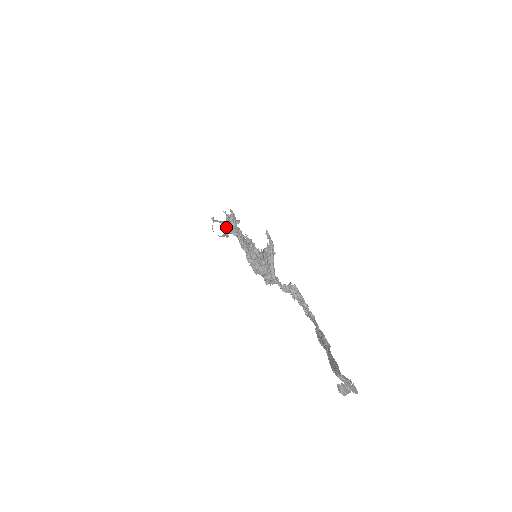
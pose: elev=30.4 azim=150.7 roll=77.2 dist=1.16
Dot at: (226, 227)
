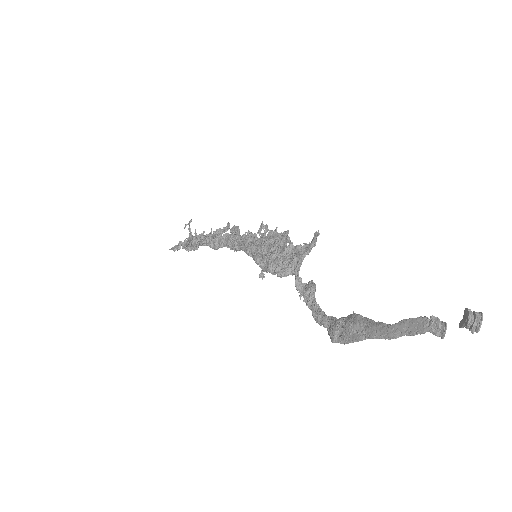
Dot at: occluded
